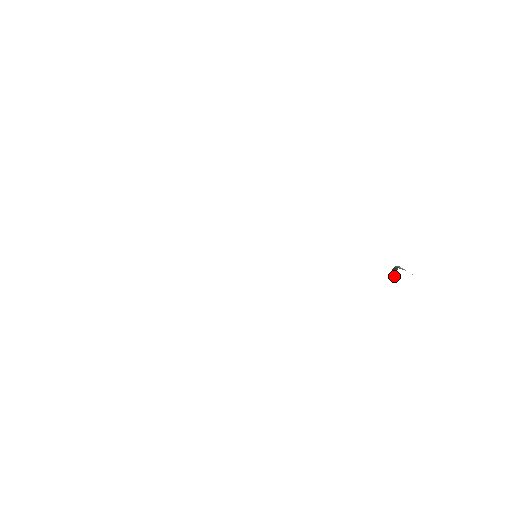
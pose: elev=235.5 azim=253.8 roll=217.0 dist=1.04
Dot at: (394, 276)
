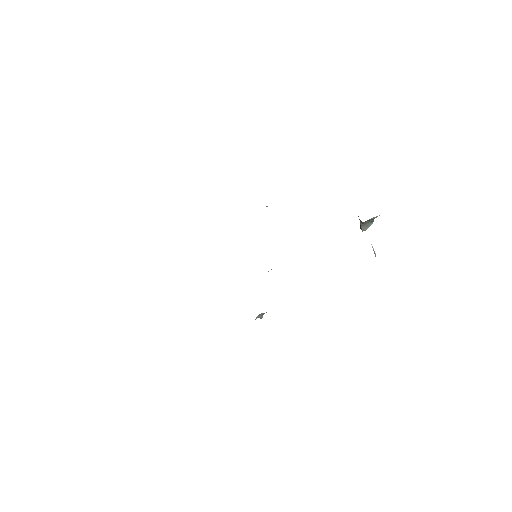
Dot at: occluded
